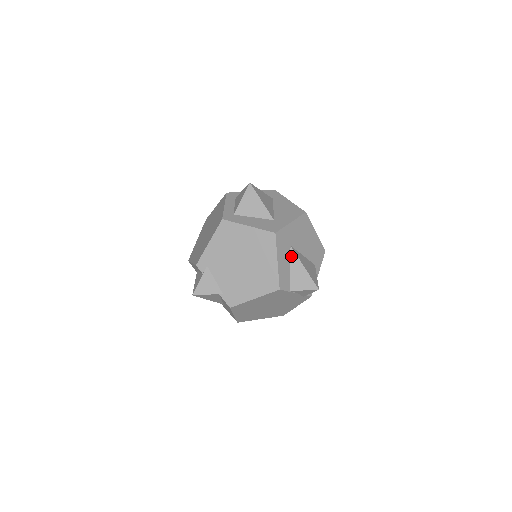
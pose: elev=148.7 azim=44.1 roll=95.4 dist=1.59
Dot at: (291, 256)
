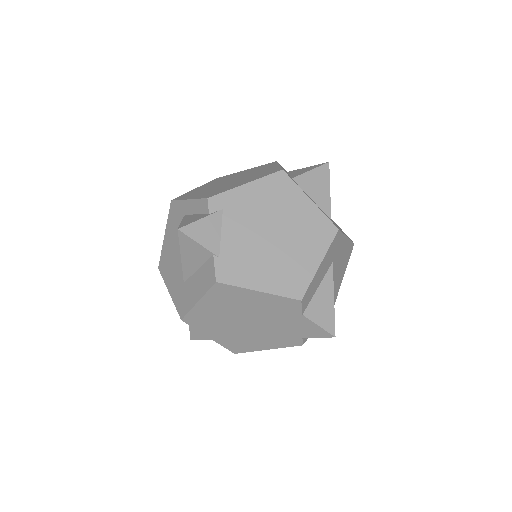
Dot at: (327, 274)
